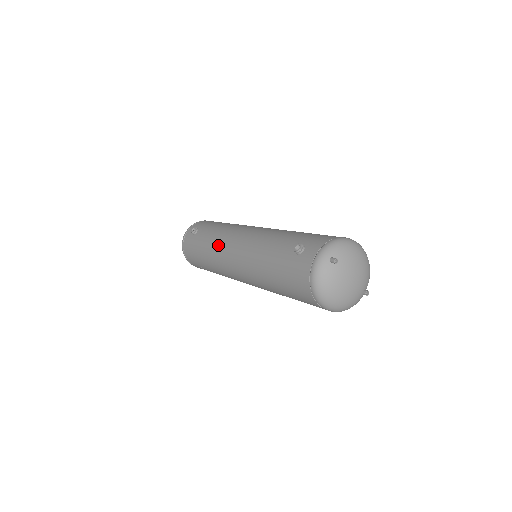
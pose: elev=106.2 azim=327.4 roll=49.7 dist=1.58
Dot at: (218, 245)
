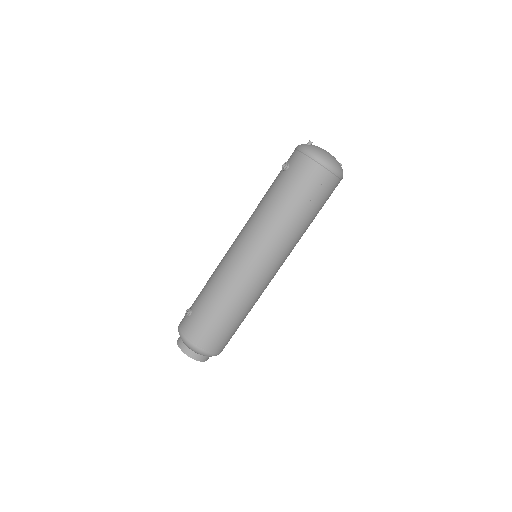
Dot at: (224, 270)
